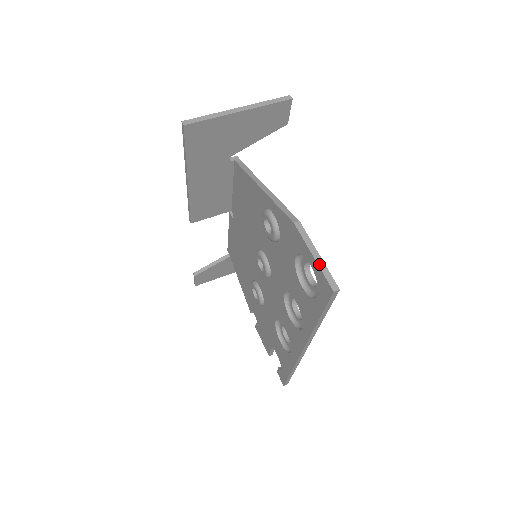
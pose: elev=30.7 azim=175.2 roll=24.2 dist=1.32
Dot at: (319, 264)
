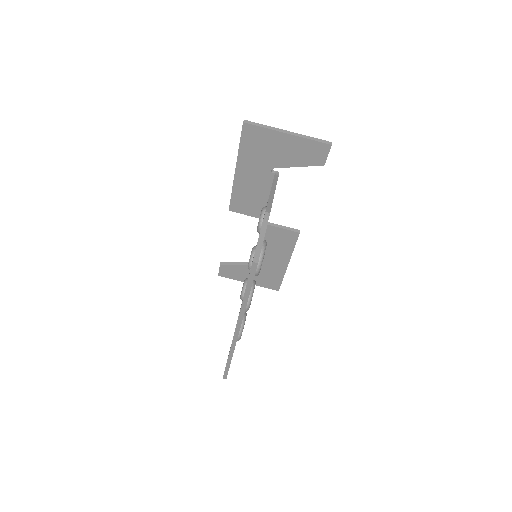
Dot at: (259, 242)
